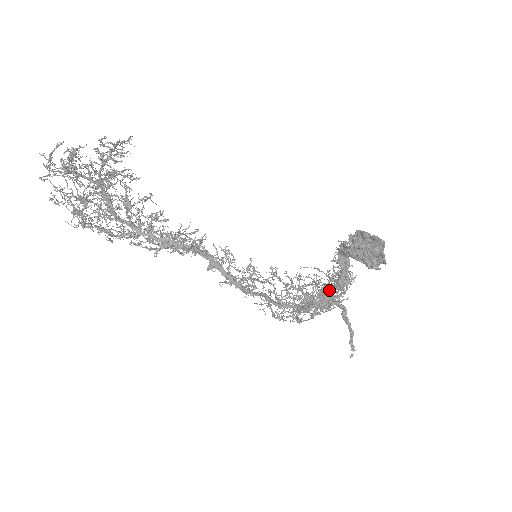
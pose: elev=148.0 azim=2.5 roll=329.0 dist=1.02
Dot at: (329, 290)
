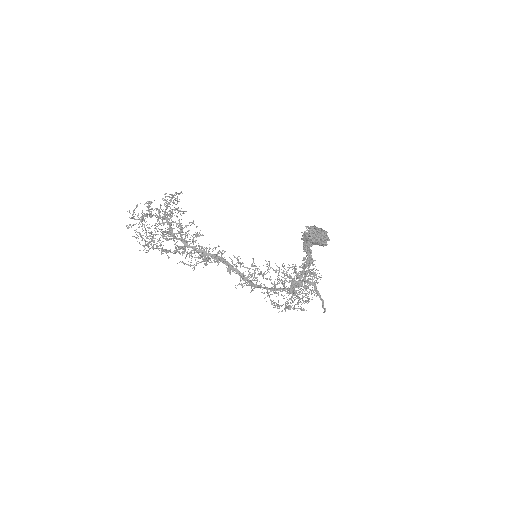
Dot at: (303, 271)
